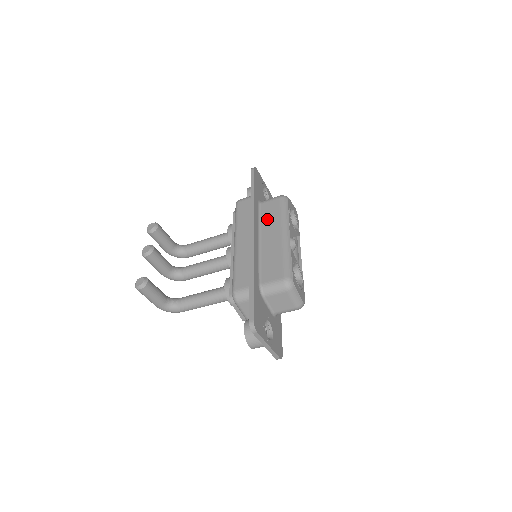
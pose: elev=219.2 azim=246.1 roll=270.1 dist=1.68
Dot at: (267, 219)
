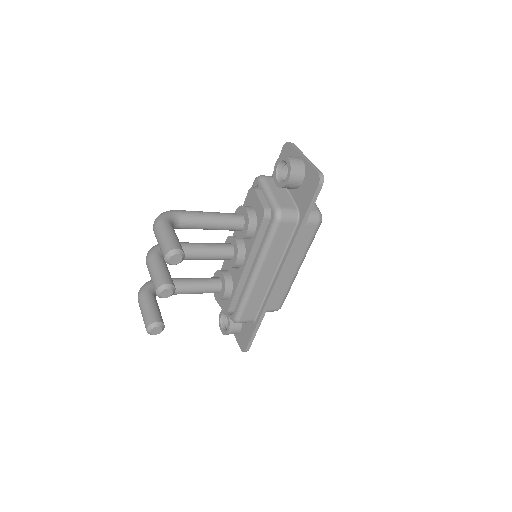
Dot at: occluded
